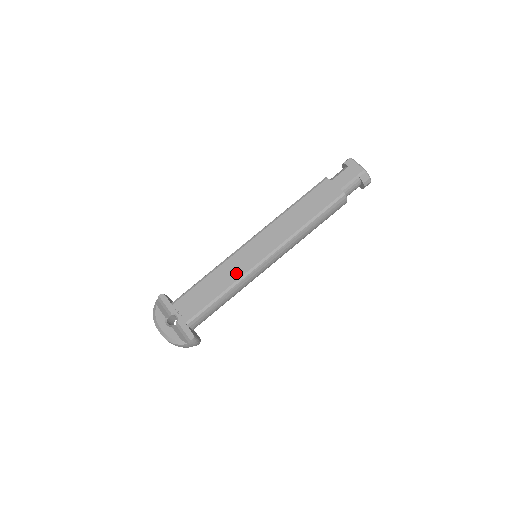
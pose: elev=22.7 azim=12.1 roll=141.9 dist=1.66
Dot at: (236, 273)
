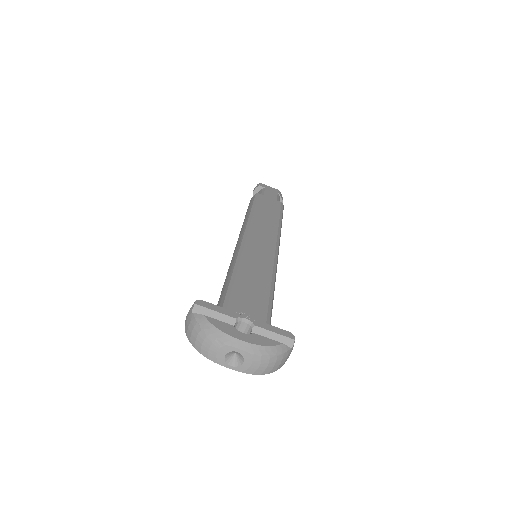
Dot at: (265, 263)
